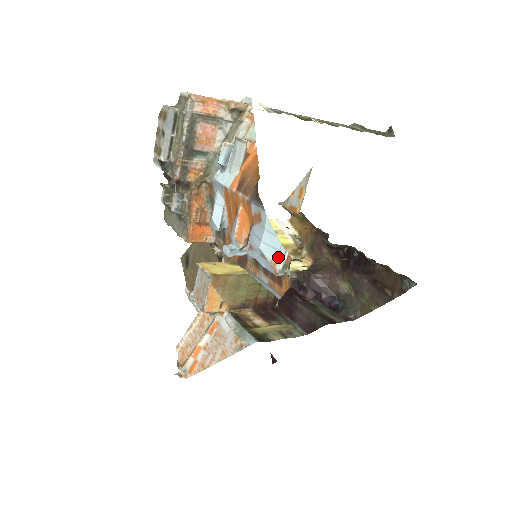
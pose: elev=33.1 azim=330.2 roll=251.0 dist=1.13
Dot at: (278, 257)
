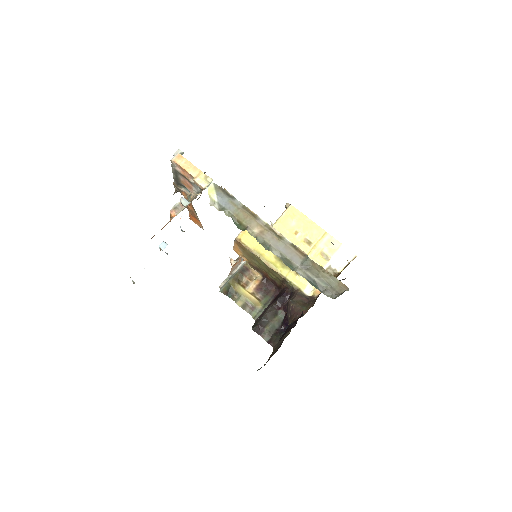
Dot at: occluded
